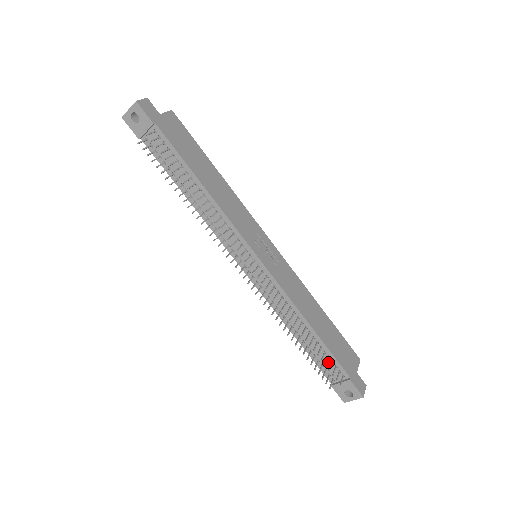
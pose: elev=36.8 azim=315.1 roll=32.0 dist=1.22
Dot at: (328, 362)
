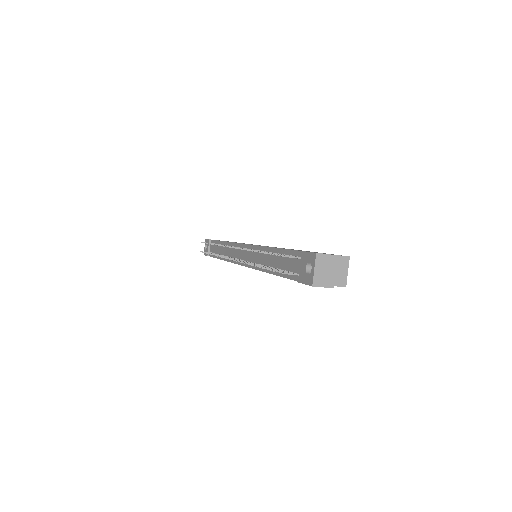
Dot at: (290, 262)
